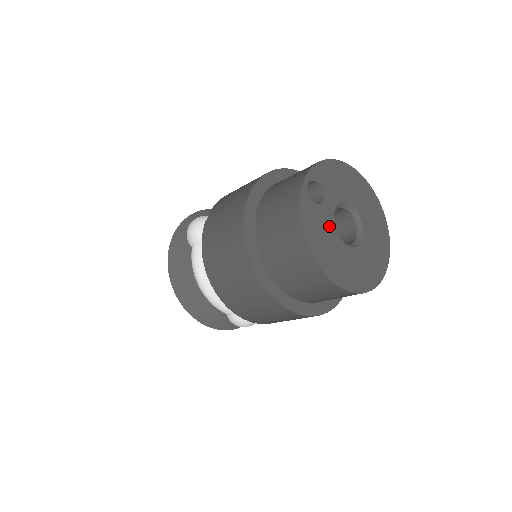
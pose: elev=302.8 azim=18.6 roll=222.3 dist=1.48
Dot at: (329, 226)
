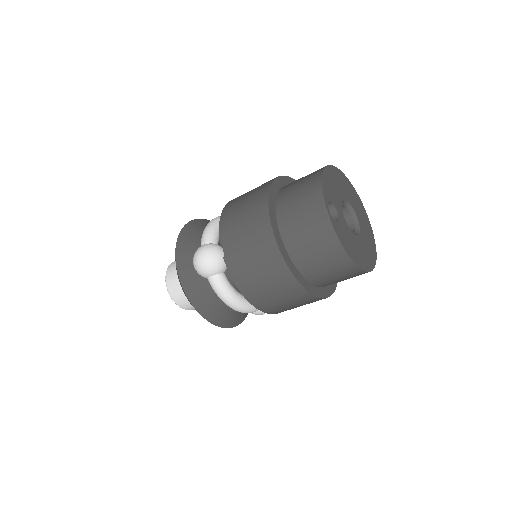
Dot at: (348, 231)
